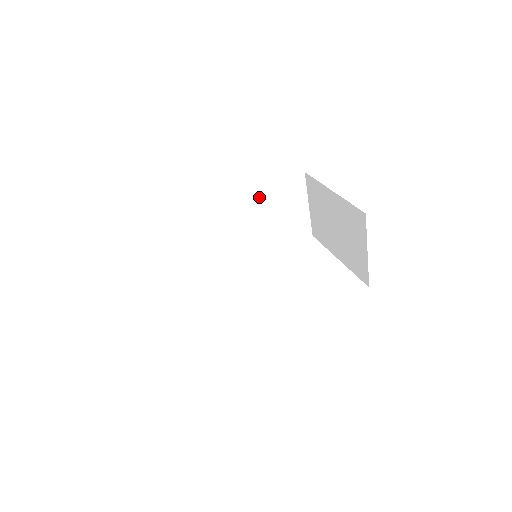
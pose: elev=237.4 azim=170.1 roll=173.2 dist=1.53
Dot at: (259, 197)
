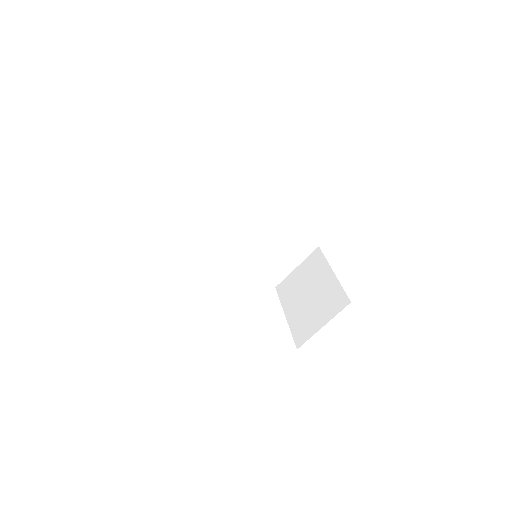
Dot at: (284, 228)
